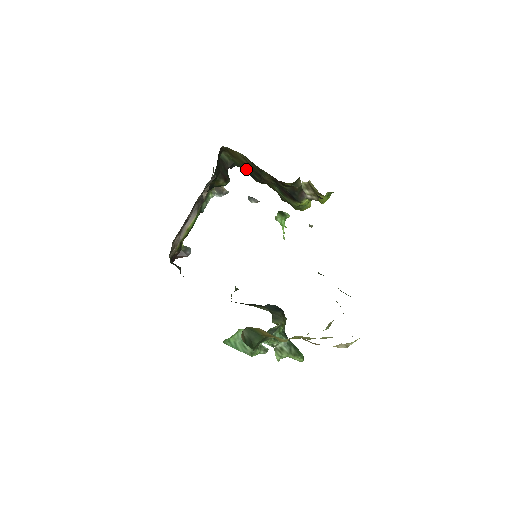
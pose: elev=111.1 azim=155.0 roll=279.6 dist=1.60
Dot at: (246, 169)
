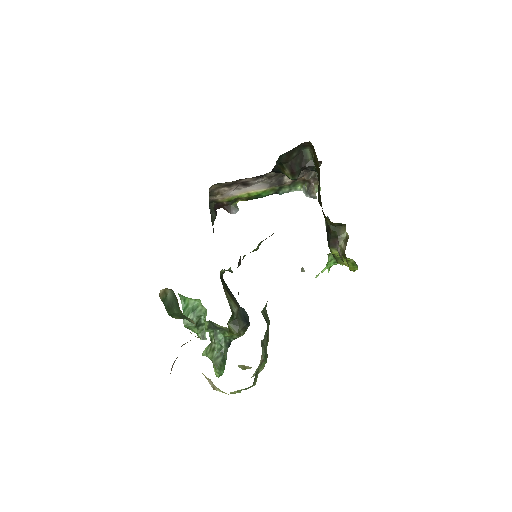
Dot at: (318, 180)
